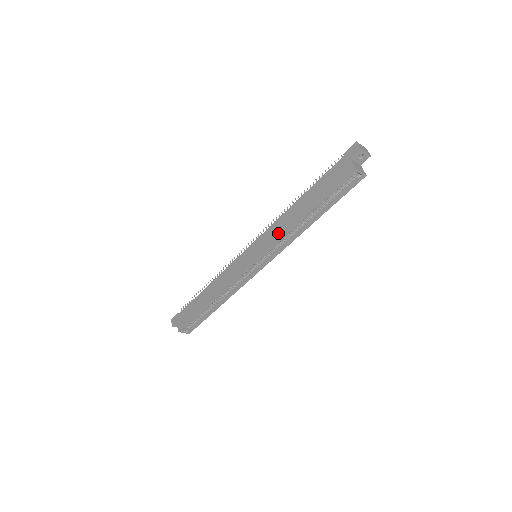
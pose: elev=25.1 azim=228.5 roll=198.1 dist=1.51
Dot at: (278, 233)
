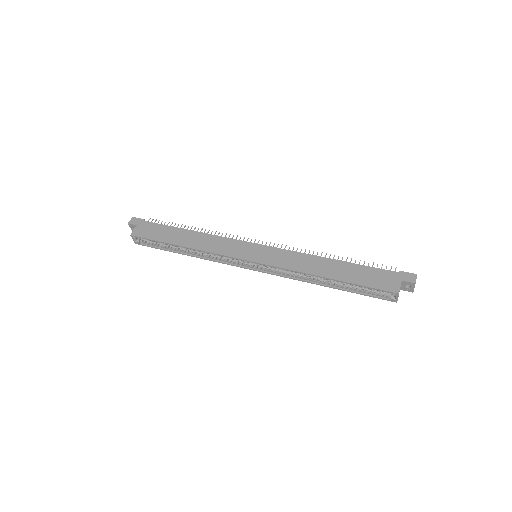
Dot at: (293, 264)
